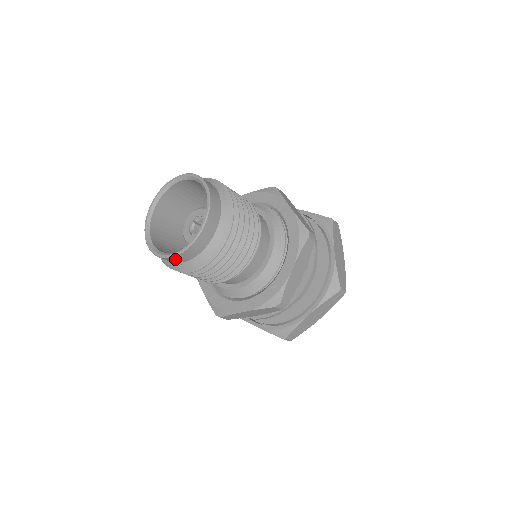
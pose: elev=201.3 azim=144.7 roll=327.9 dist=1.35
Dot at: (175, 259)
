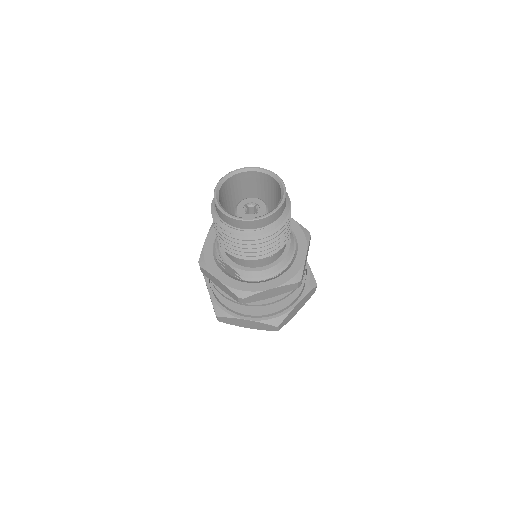
Dot at: (258, 223)
